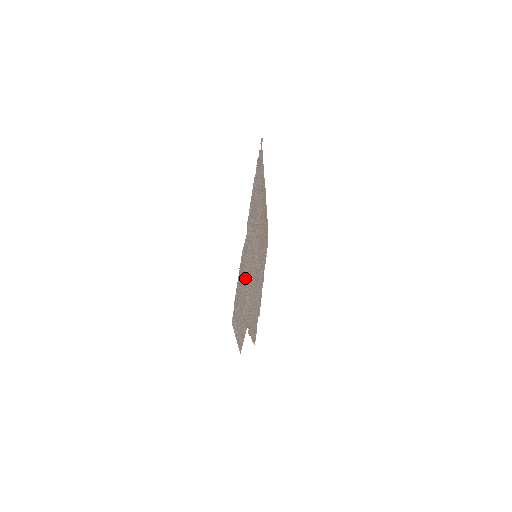
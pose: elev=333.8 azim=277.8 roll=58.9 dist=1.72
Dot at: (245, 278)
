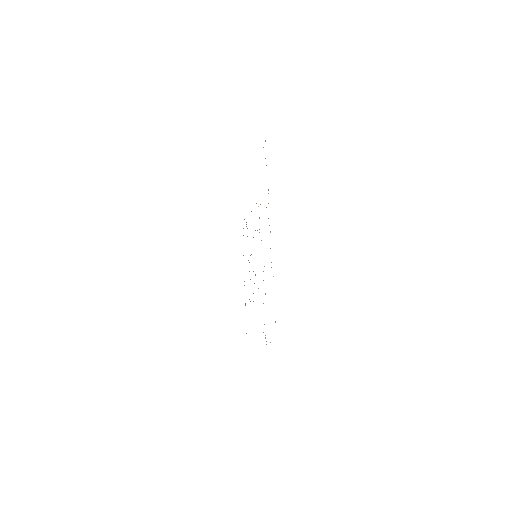
Dot at: occluded
